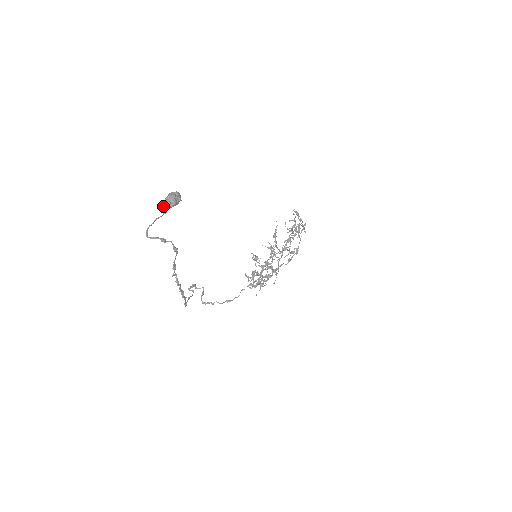
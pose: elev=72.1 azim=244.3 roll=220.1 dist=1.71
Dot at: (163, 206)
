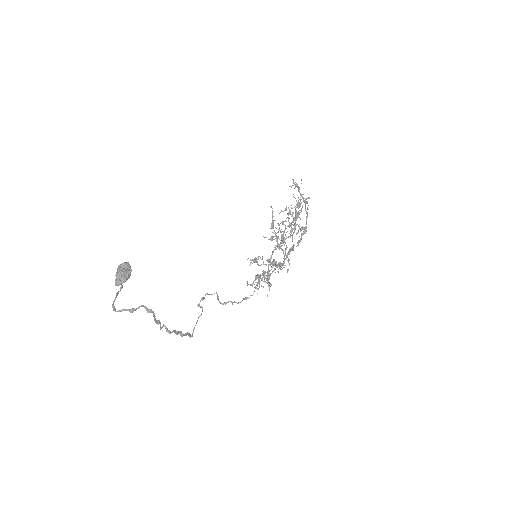
Dot at: (115, 284)
